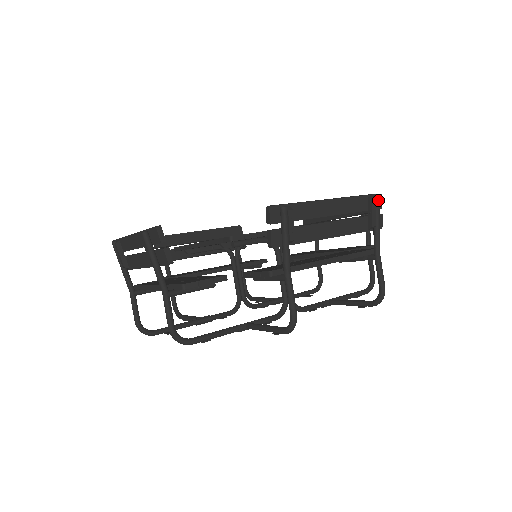
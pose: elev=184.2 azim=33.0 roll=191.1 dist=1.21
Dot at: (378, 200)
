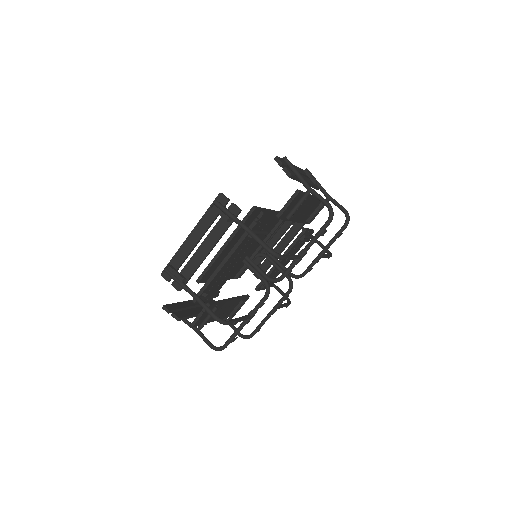
Dot at: (215, 203)
